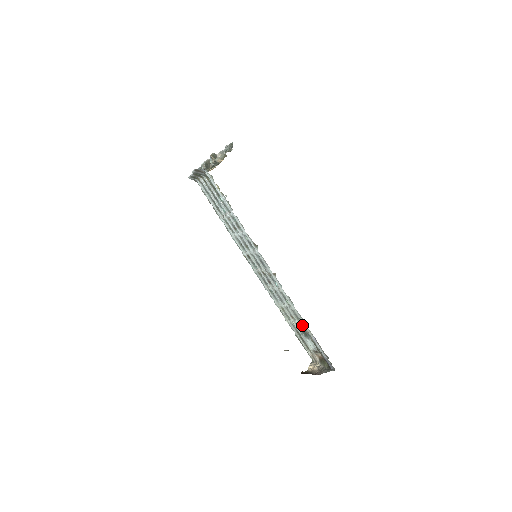
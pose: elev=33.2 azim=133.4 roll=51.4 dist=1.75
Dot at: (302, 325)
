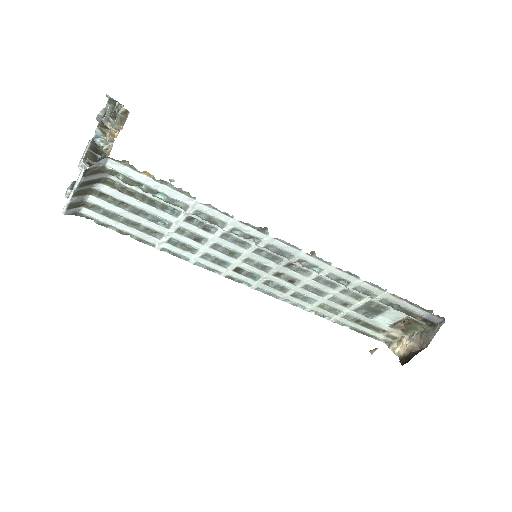
Dot at: (378, 298)
